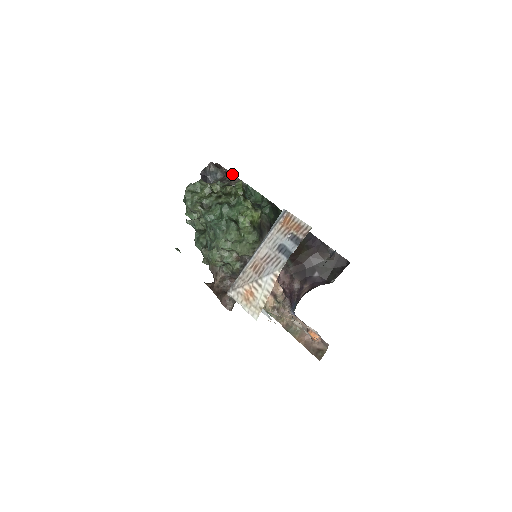
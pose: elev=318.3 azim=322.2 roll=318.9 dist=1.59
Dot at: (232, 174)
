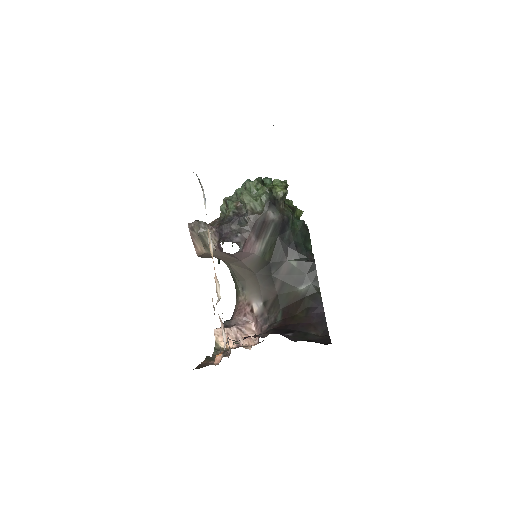
Dot at: occluded
